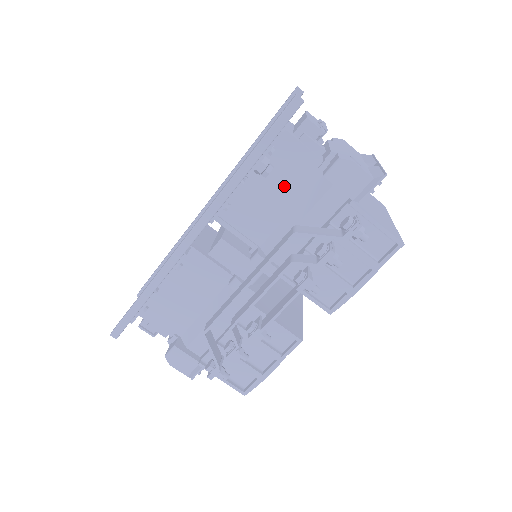
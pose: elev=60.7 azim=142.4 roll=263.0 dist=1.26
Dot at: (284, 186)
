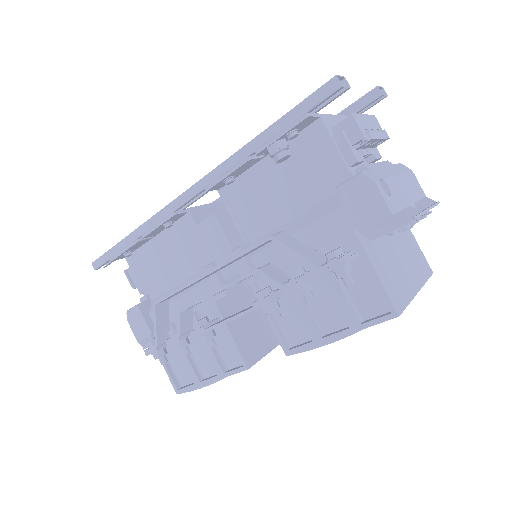
Dot at: (298, 184)
